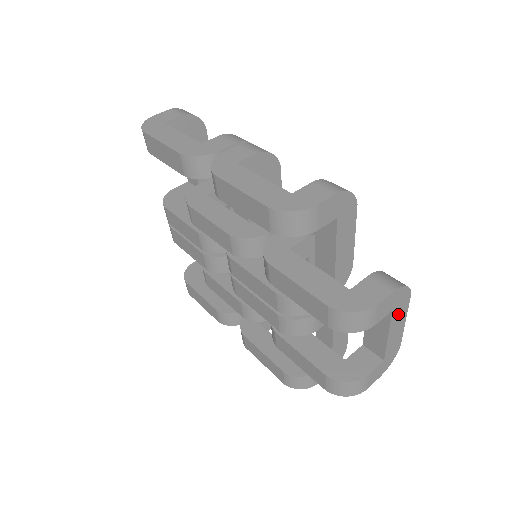
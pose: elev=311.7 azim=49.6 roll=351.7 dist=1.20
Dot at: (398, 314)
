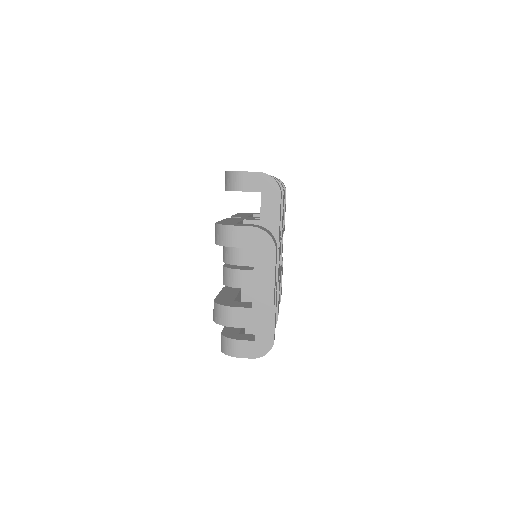
Dot at: (263, 260)
